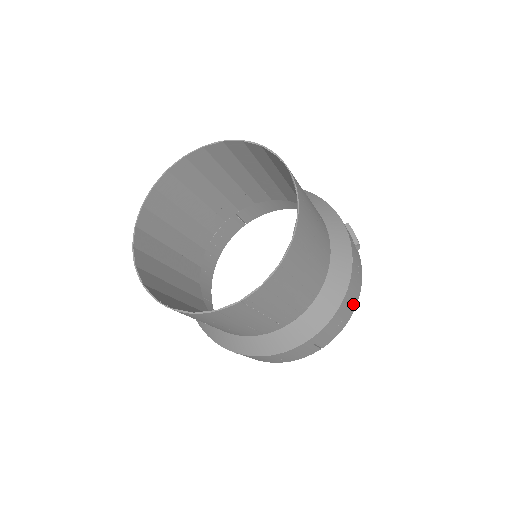
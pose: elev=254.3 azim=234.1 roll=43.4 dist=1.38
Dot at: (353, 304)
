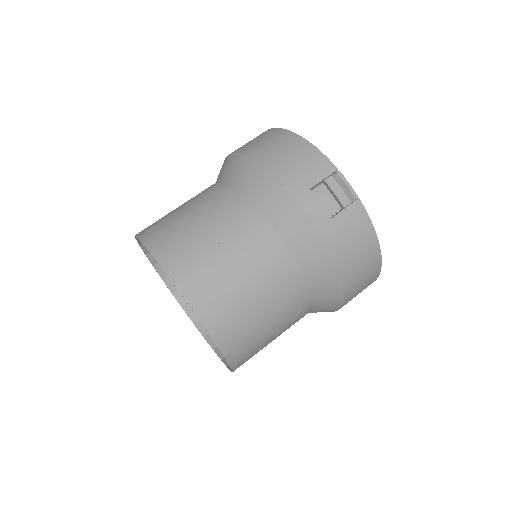
Dot at: (372, 262)
